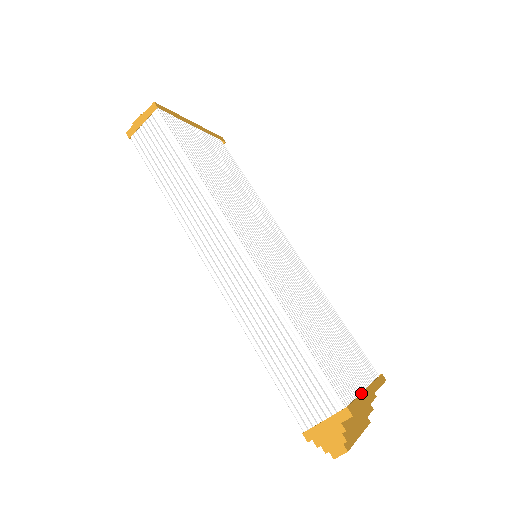
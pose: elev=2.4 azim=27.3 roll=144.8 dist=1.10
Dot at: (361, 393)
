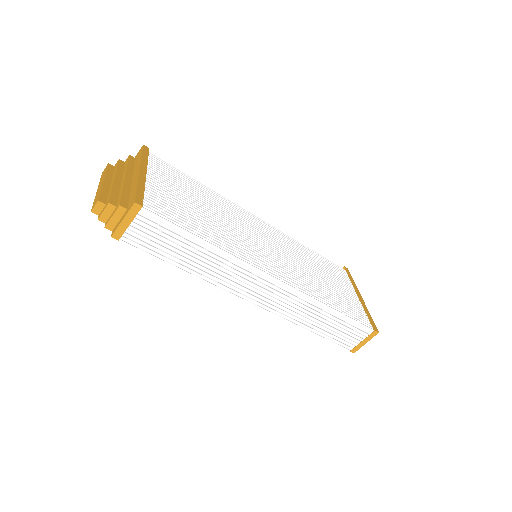
Dot at: (363, 306)
